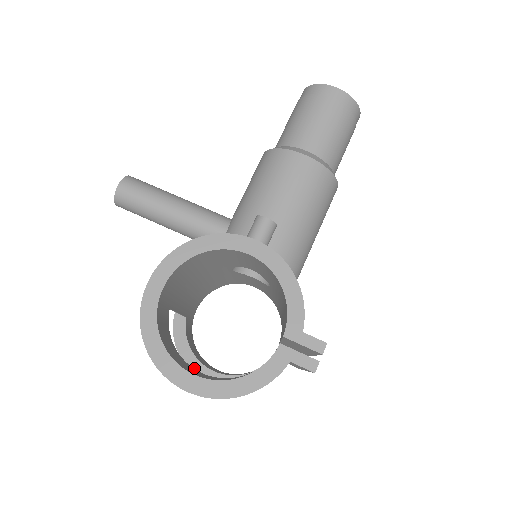
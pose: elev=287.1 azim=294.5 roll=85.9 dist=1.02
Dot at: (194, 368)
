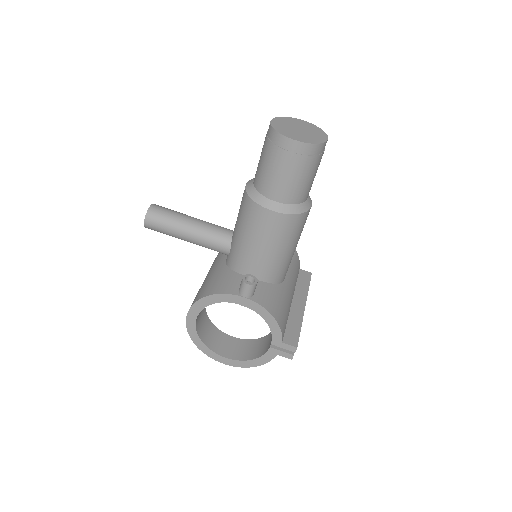
Dot at: occluded
